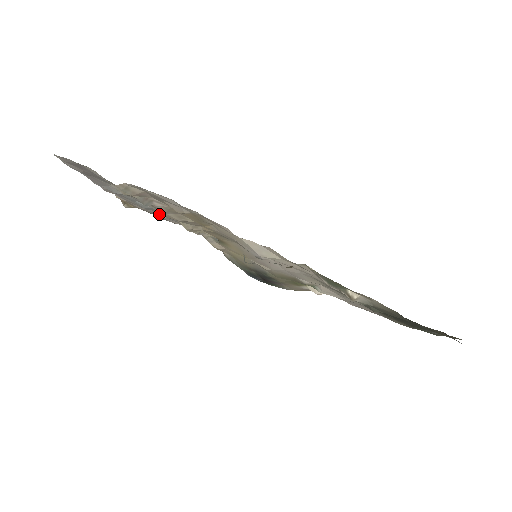
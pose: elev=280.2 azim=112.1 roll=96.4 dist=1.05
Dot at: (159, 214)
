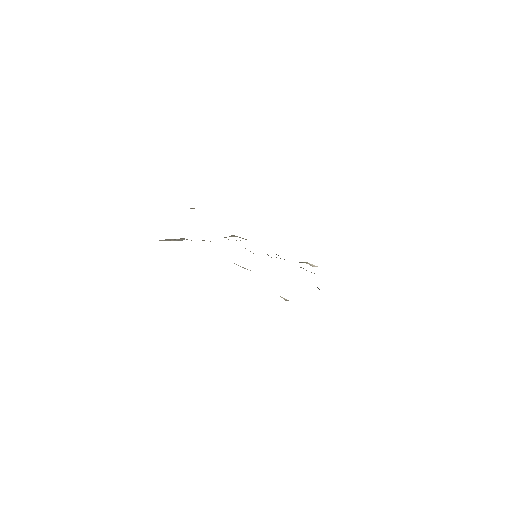
Dot at: occluded
